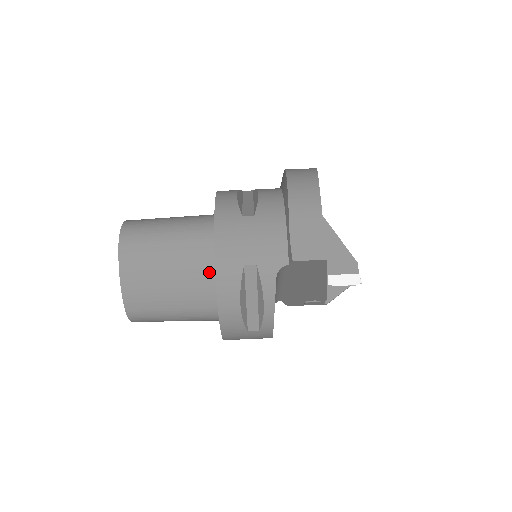
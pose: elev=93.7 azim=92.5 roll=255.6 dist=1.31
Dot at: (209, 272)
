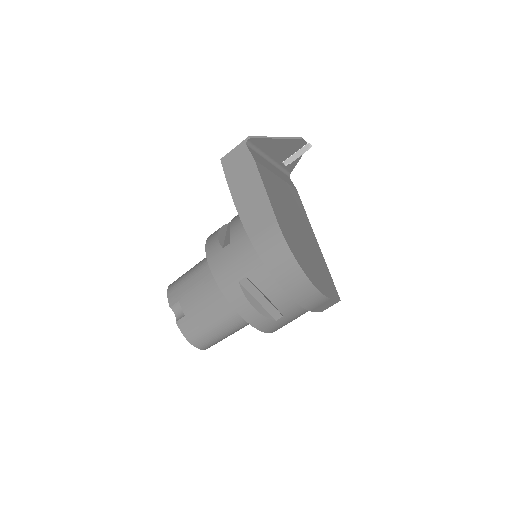
Dot at: occluded
